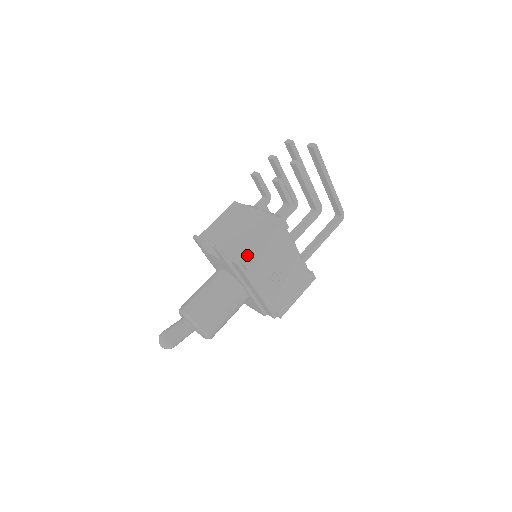
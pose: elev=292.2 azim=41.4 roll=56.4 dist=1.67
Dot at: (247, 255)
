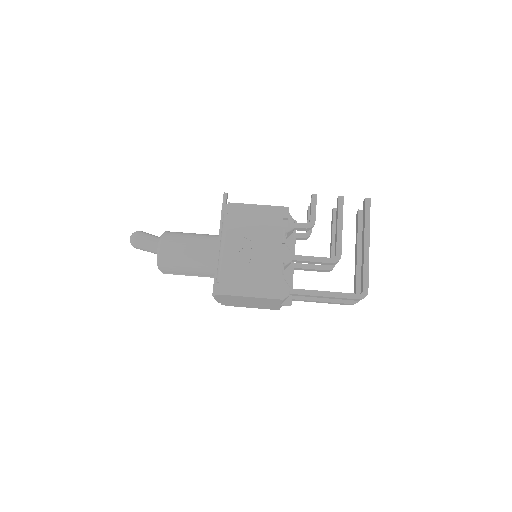
Dot at: (237, 204)
